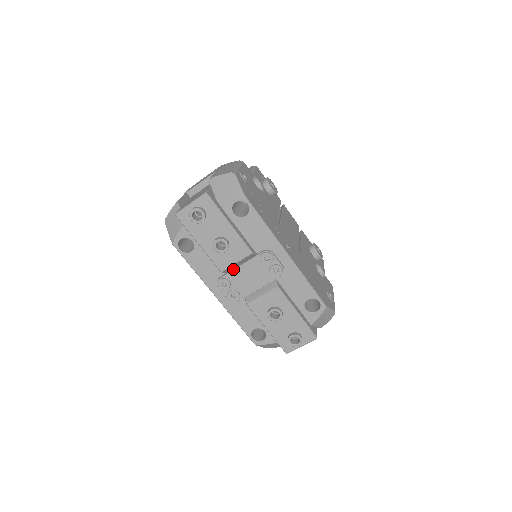
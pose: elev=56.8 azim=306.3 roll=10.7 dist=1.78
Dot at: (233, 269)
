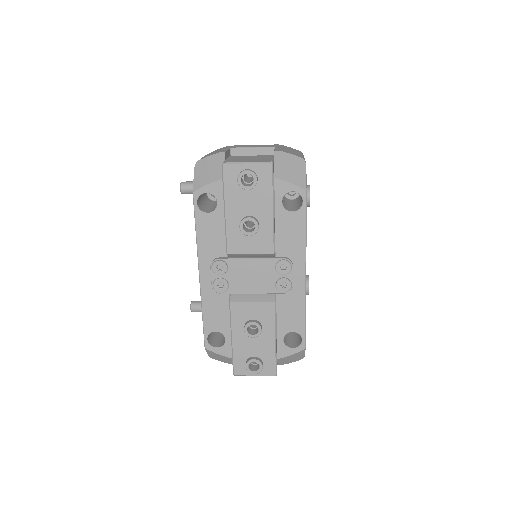
Dot at: (240, 257)
